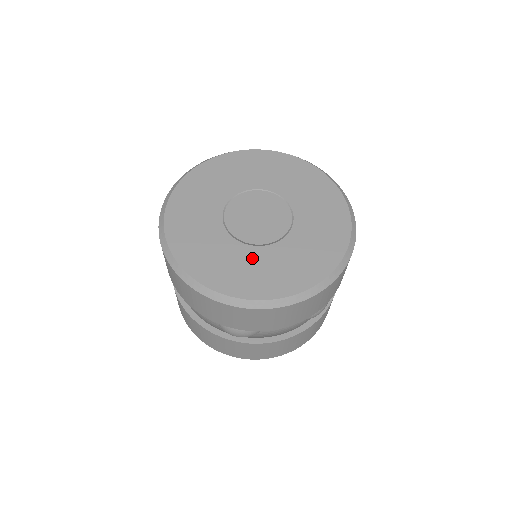
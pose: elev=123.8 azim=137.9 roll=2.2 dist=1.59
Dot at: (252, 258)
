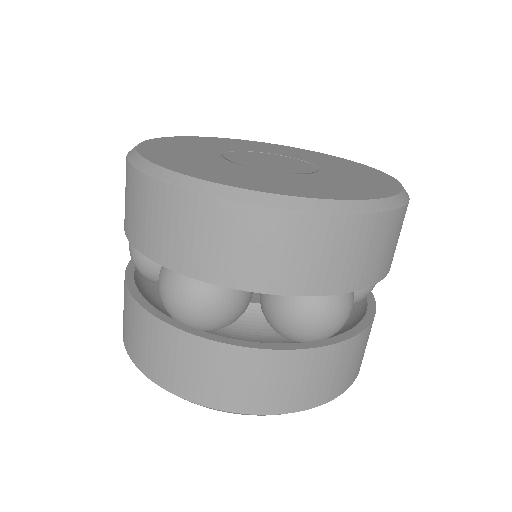
Dot at: (241, 170)
